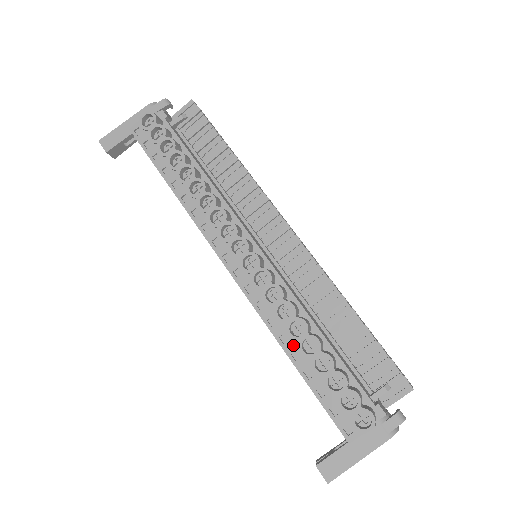
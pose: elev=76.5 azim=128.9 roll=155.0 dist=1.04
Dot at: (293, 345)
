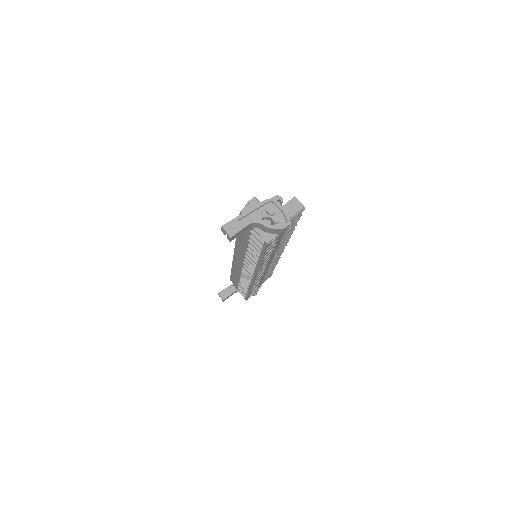
Dot at: occluded
